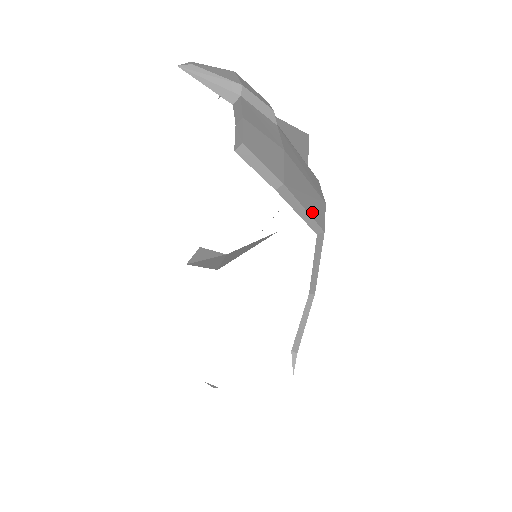
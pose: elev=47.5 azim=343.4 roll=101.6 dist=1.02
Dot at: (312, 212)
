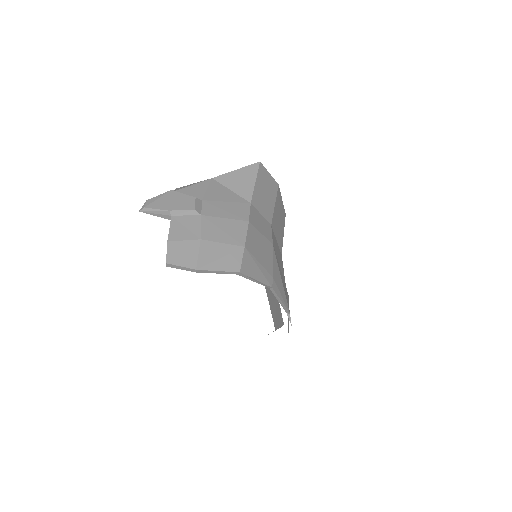
Dot at: (226, 267)
